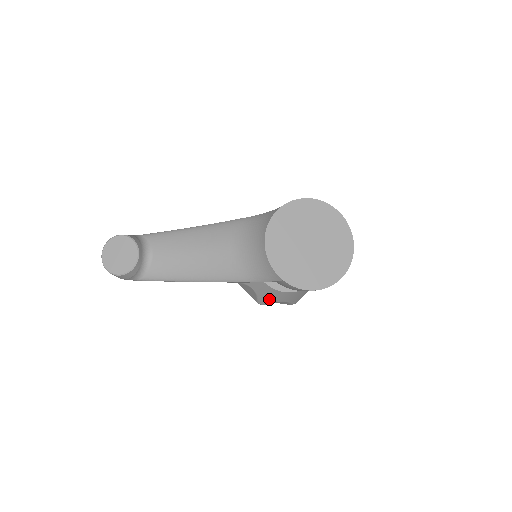
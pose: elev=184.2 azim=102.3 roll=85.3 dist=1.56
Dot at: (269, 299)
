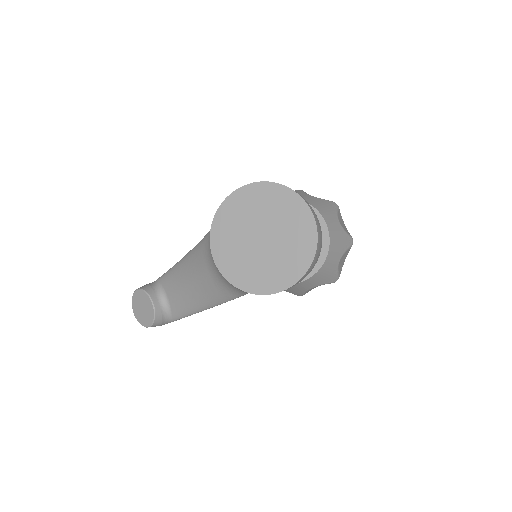
Dot at: (297, 291)
